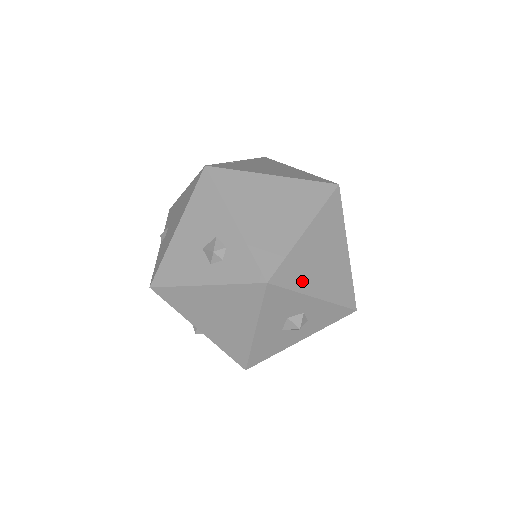
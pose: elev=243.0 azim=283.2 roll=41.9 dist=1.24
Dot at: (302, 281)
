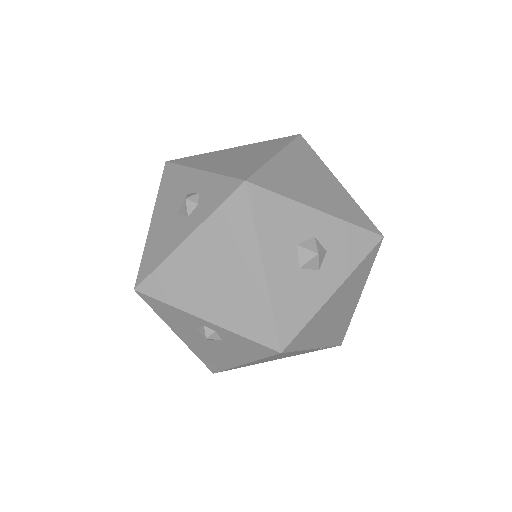
Dot at: (292, 191)
